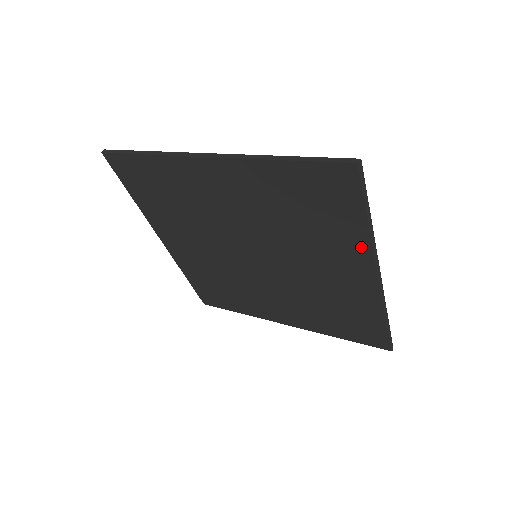
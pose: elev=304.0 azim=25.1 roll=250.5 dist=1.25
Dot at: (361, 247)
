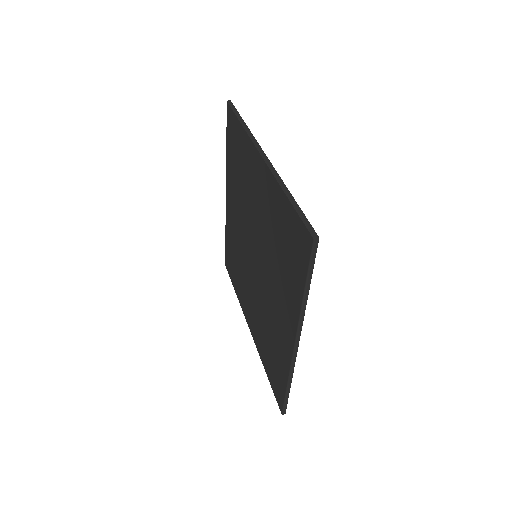
Dot at: (295, 307)
